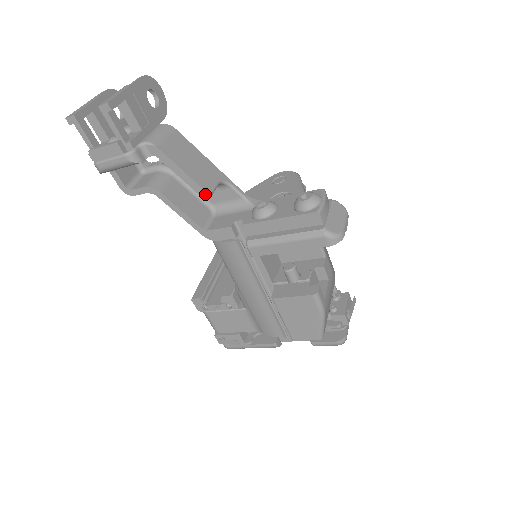
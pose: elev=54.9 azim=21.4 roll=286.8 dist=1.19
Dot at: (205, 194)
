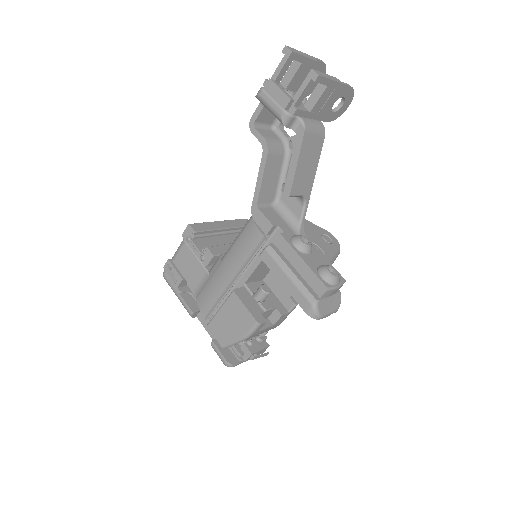
Dot at: (288, 191)
